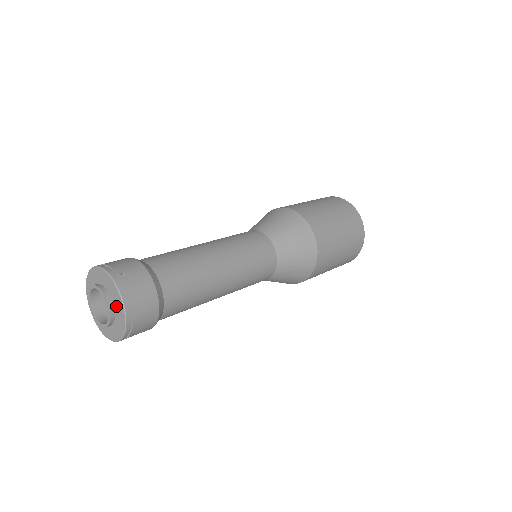
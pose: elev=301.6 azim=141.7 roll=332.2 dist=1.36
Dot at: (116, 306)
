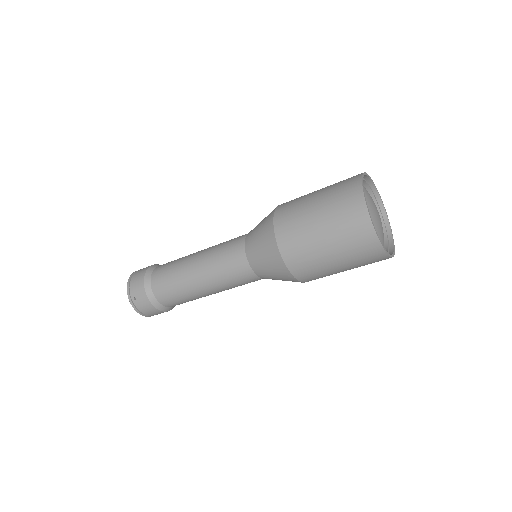
Dot at: occluded
